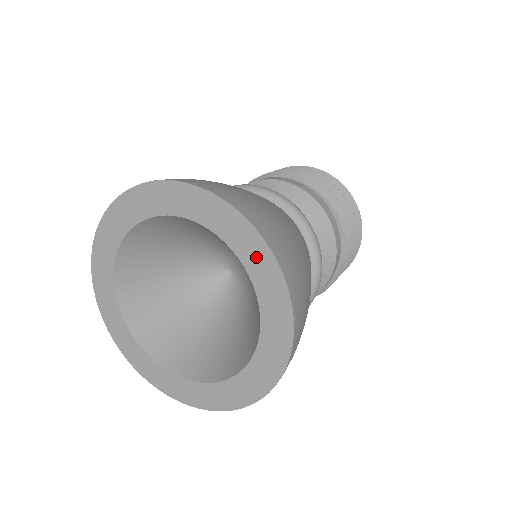
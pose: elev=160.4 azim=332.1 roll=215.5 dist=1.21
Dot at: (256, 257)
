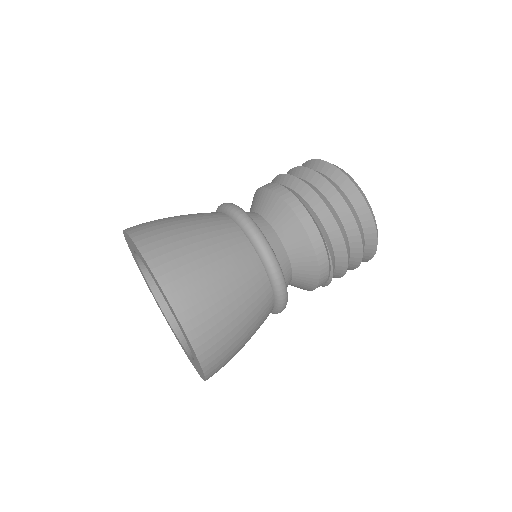
Dot at: (177, 321)
